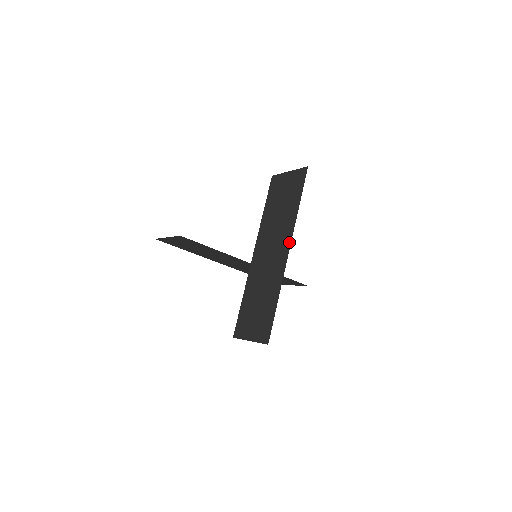
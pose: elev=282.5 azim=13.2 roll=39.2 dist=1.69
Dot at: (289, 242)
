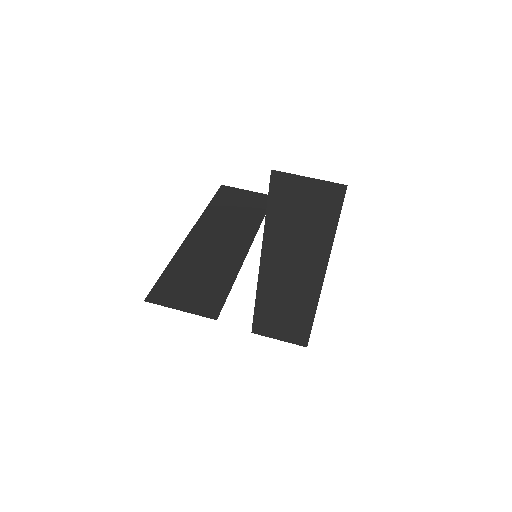
Dot at: (323, 270)
